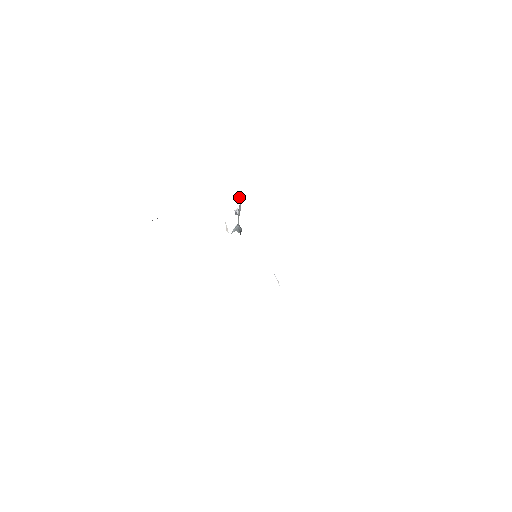
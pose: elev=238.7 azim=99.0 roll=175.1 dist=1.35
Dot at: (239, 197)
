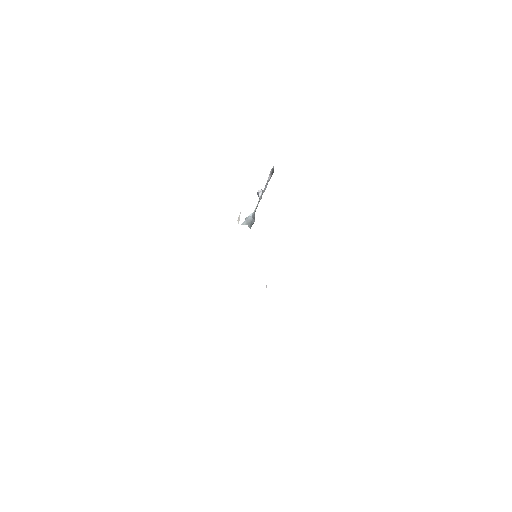
Dot at: (271, 170)
